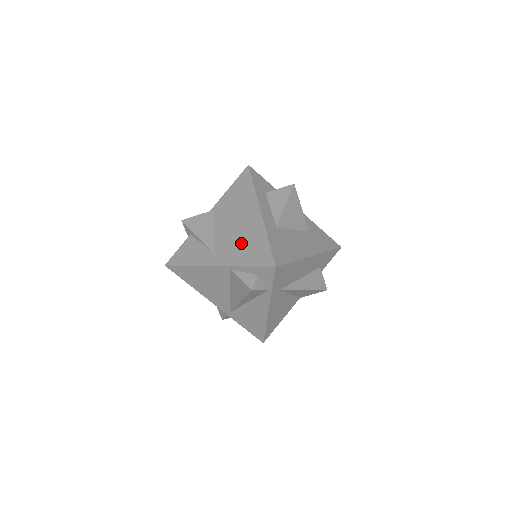
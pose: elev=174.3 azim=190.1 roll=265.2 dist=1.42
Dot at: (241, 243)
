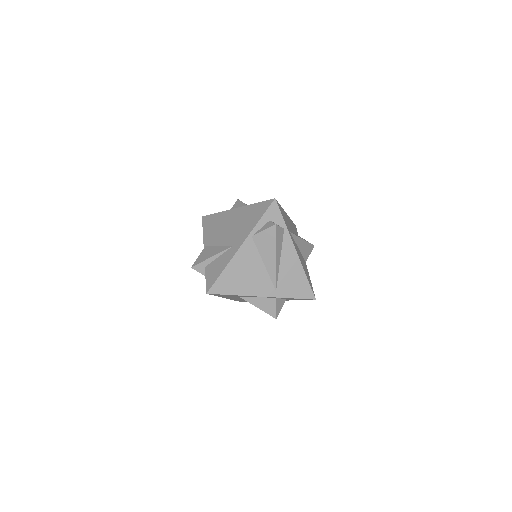
Dot at: (243, 223)
